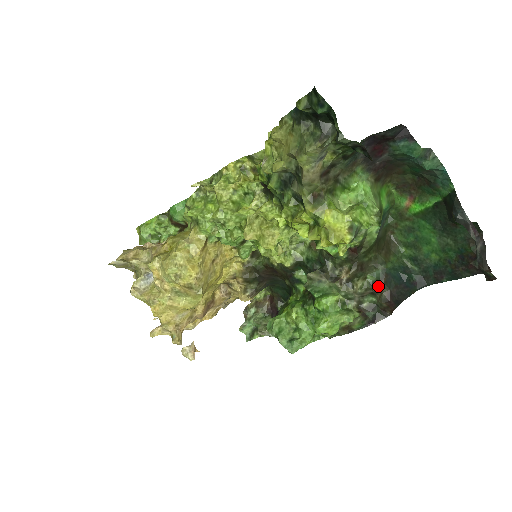
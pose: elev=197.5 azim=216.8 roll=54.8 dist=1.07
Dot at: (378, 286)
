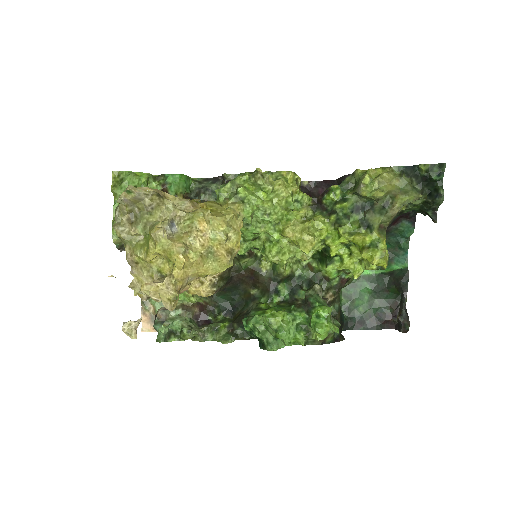
Dot at: (338, 316)
